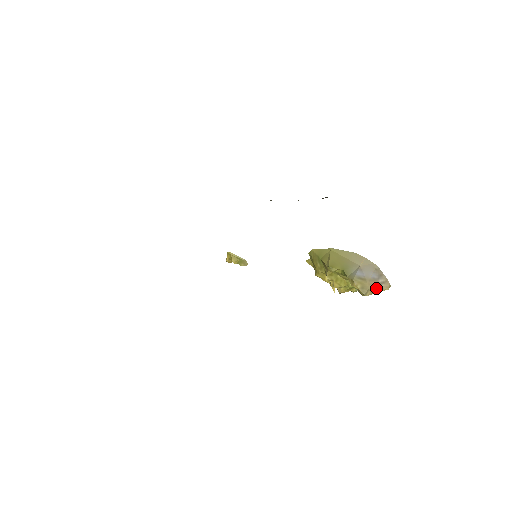
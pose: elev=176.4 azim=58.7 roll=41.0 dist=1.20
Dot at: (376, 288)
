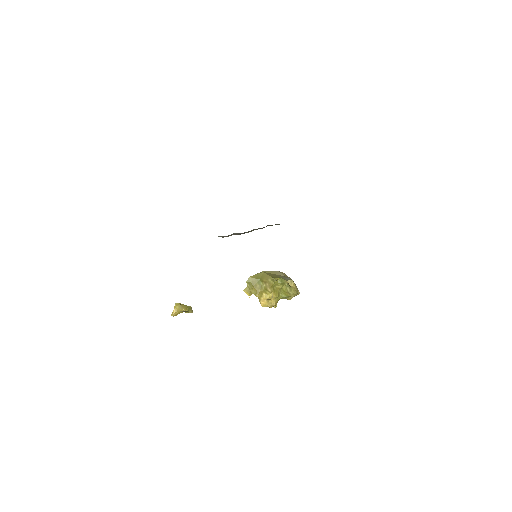
Dot at: occluded
